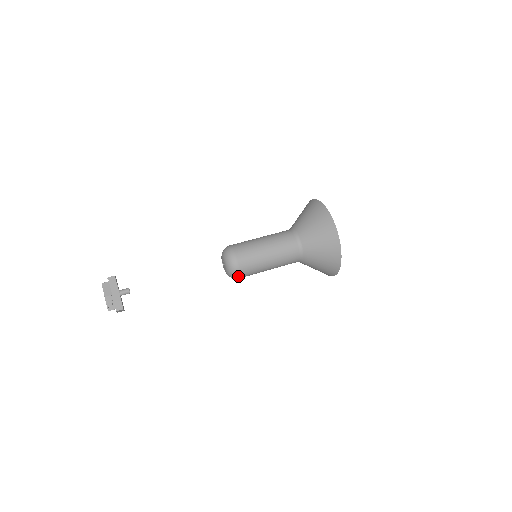
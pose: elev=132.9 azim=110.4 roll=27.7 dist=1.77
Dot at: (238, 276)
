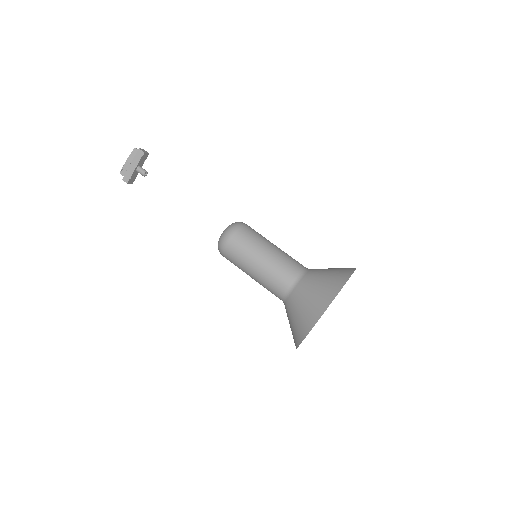
Dot at: occluded
